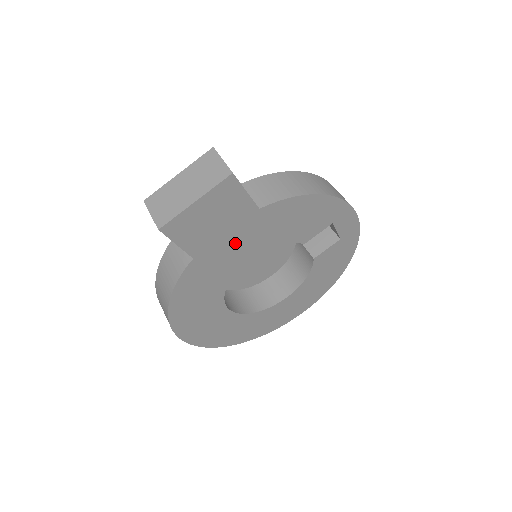
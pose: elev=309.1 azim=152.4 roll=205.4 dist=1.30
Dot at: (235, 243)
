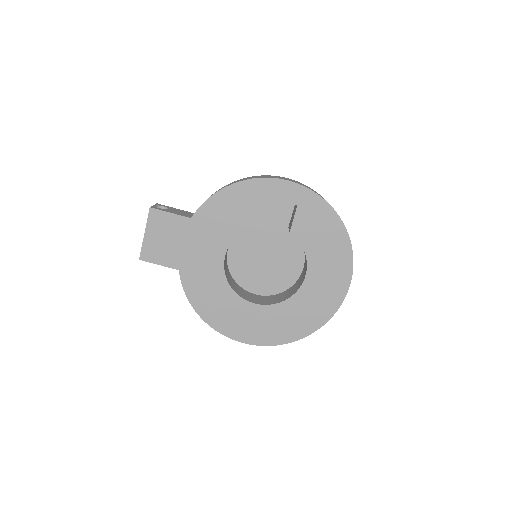
Dot at: (199, 248)
